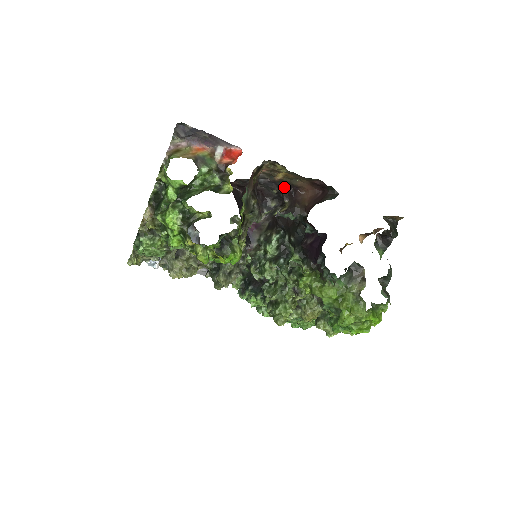
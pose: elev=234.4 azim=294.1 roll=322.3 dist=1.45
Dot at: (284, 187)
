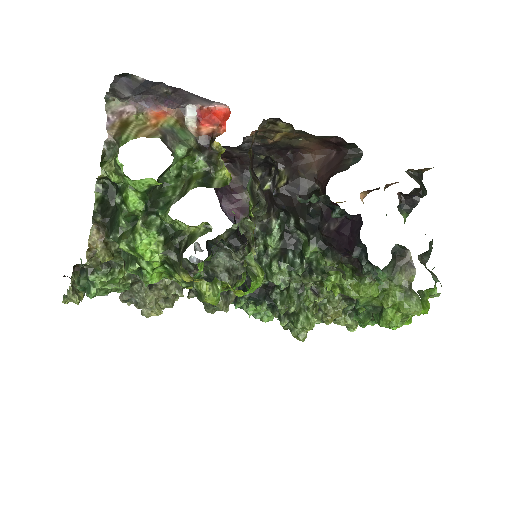
Dot at: (277, 150)
